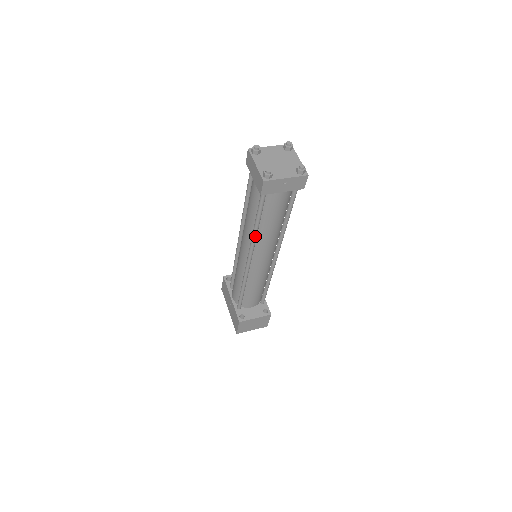
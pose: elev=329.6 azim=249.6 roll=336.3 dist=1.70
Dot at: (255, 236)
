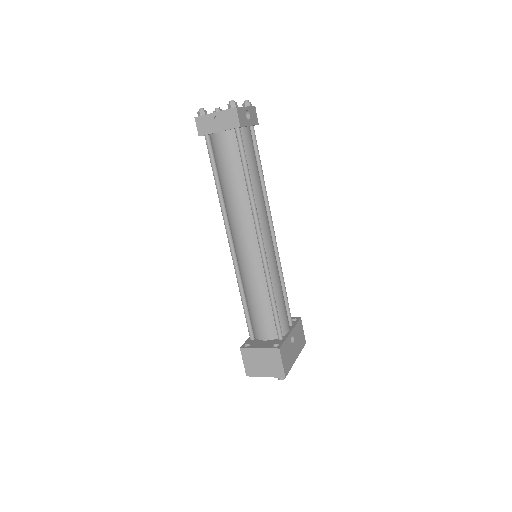
Dot at: (221, 202)
